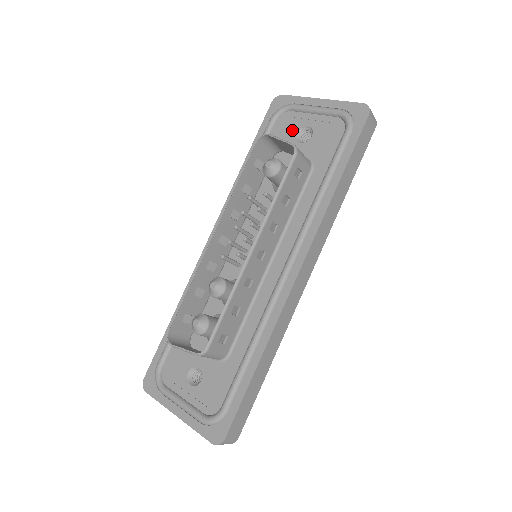
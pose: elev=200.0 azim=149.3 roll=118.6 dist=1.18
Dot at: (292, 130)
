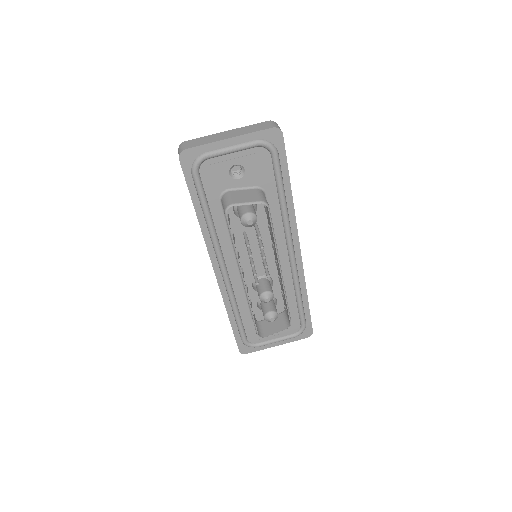
Dot at: (222, 174)
